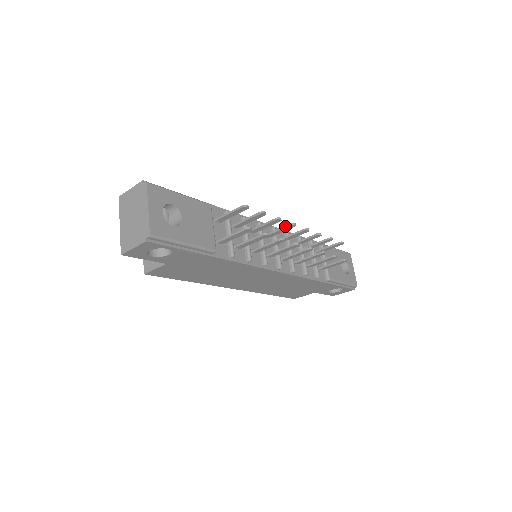
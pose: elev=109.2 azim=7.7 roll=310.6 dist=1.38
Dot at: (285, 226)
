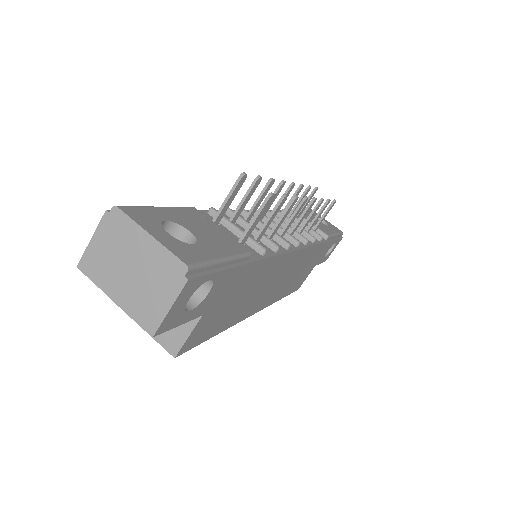
Dot at: (275, 191)
